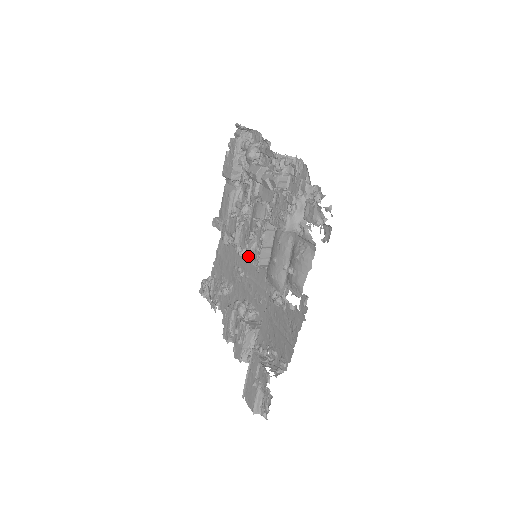
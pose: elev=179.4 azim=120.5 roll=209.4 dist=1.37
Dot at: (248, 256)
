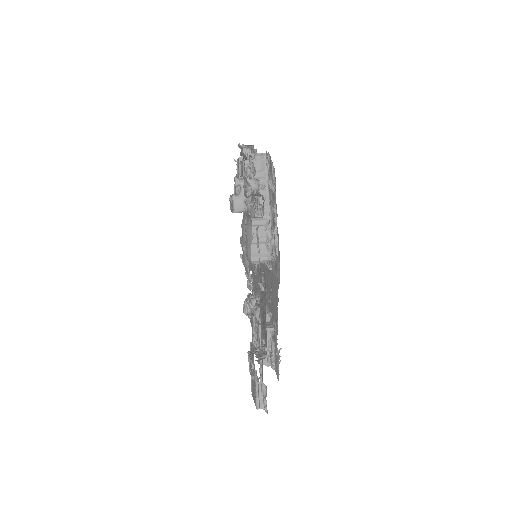
Dot at: occluded
